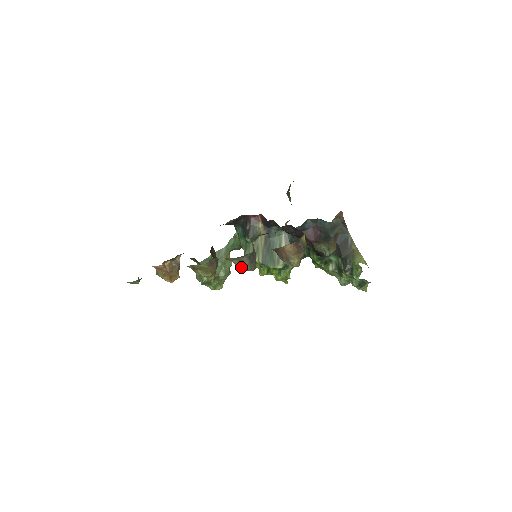
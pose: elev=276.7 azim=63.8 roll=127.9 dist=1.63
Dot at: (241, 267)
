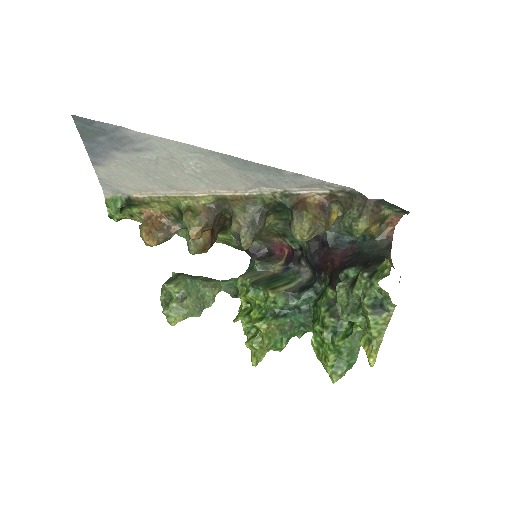
Dot at: (237, 222)
